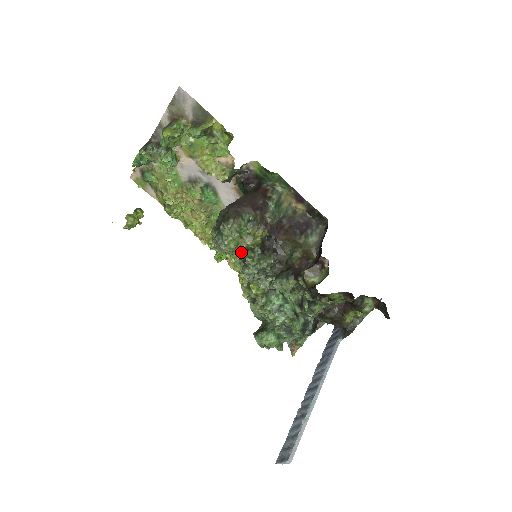
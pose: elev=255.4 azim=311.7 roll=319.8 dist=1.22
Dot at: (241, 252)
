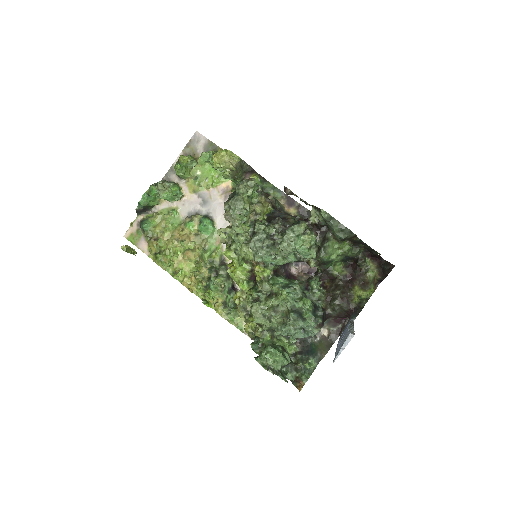
Dot at: (249, 226)
